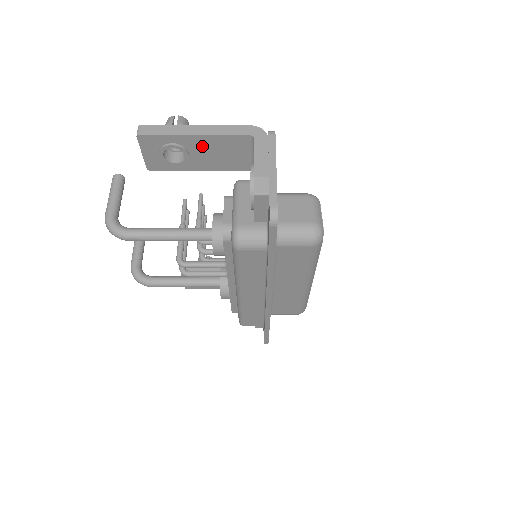
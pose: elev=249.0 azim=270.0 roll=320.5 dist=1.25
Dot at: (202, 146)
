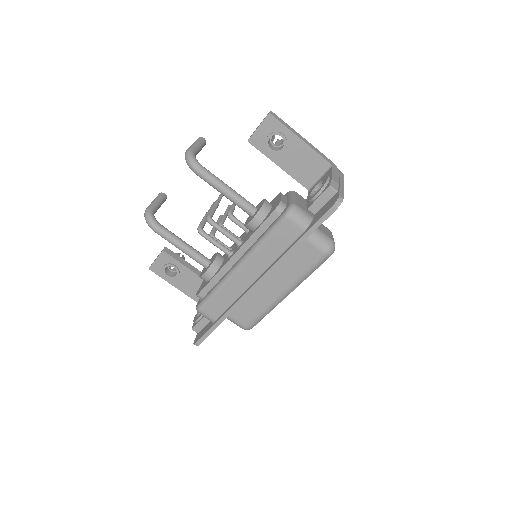
Dot at: (297, 150)
